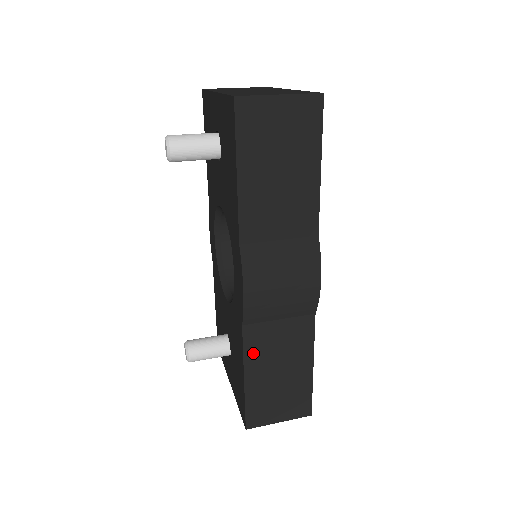
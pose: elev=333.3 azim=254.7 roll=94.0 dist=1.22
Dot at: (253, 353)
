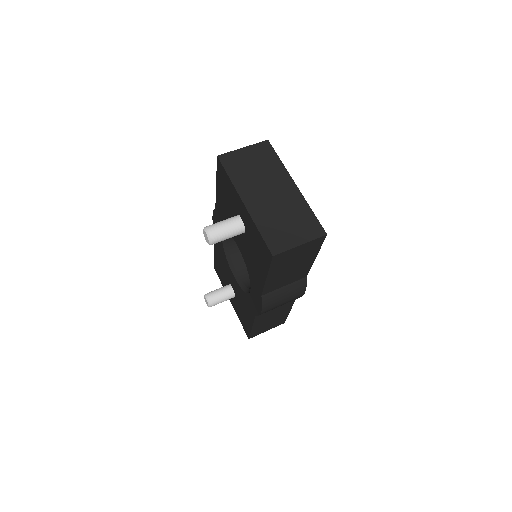
Dot at: (259, 320)
